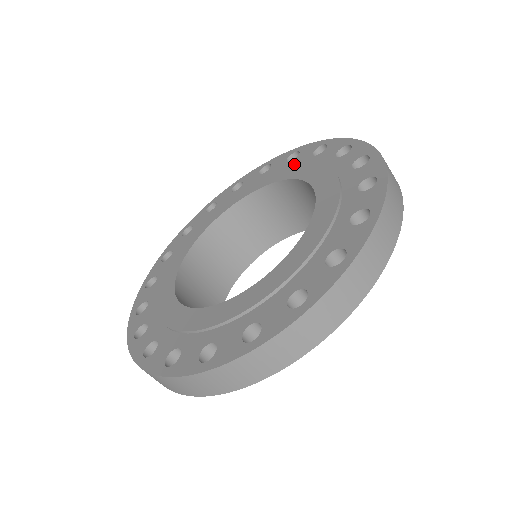
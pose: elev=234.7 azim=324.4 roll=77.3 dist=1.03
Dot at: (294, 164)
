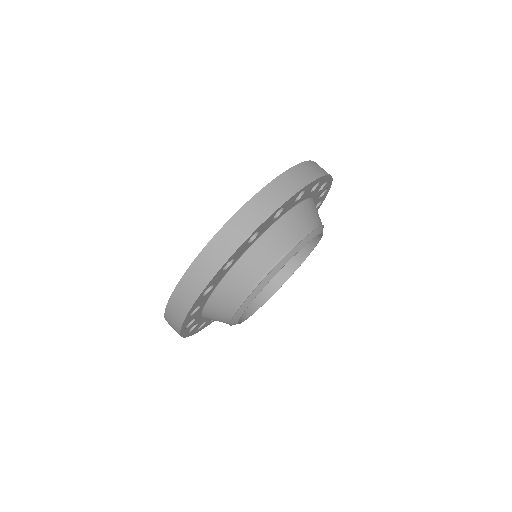
Dot at: occluded
